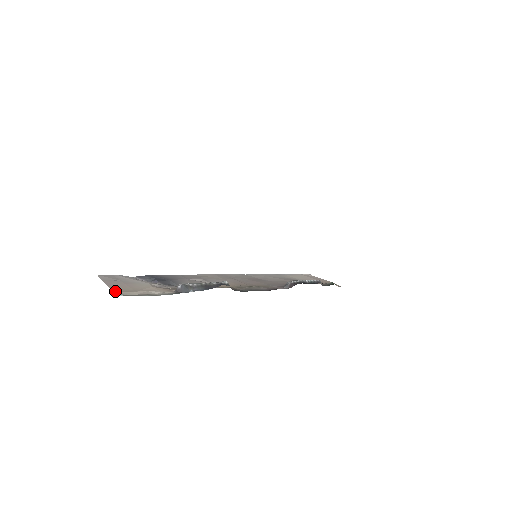
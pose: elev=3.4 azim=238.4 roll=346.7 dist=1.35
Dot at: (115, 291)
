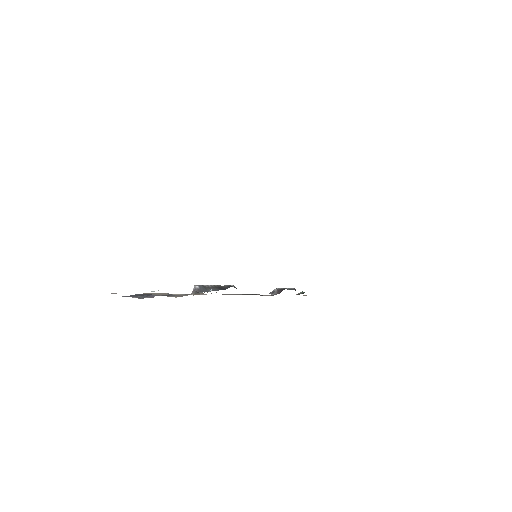
Dot at: occluded
